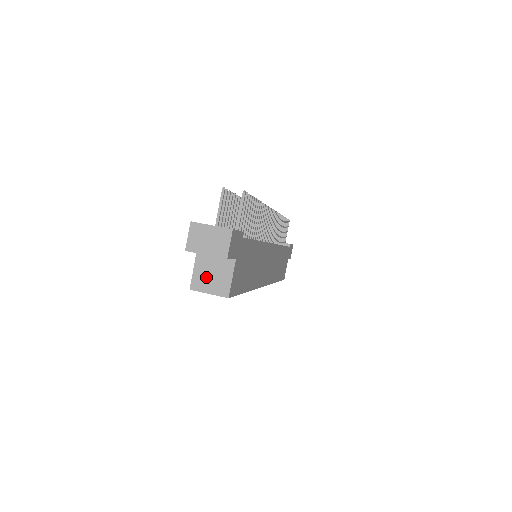
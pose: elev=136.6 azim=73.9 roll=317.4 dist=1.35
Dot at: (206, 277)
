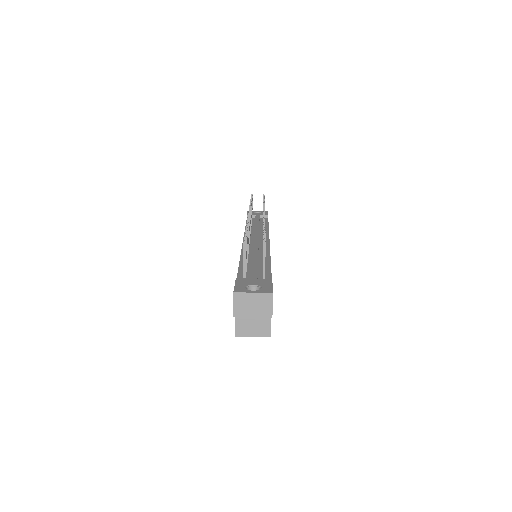
Dot at: (248, 324)
